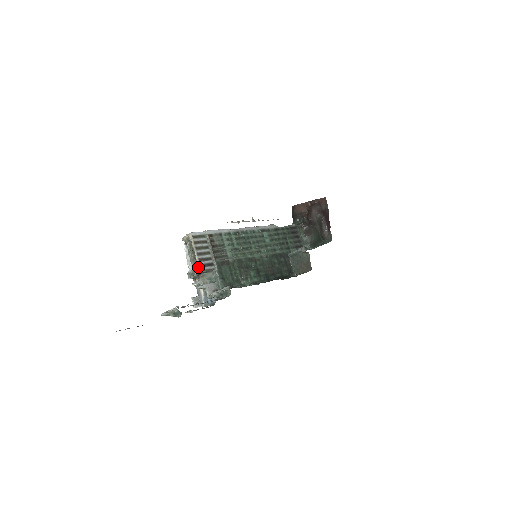
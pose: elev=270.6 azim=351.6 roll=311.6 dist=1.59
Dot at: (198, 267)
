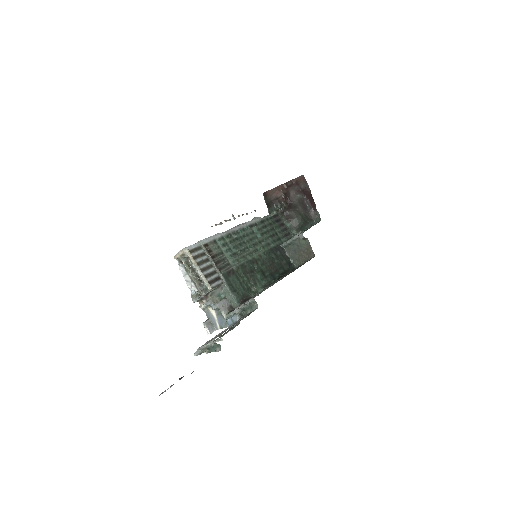
Dot at: (206, 285)
